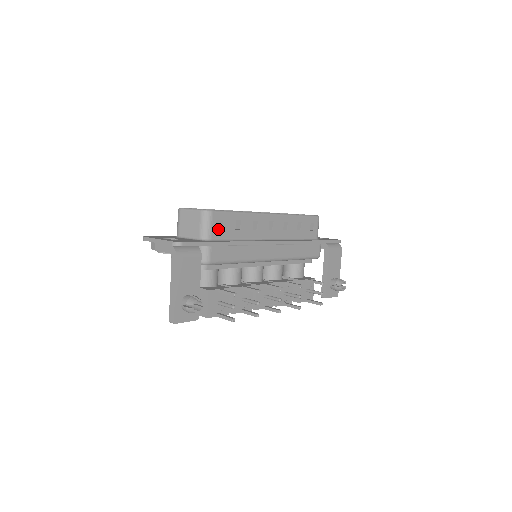
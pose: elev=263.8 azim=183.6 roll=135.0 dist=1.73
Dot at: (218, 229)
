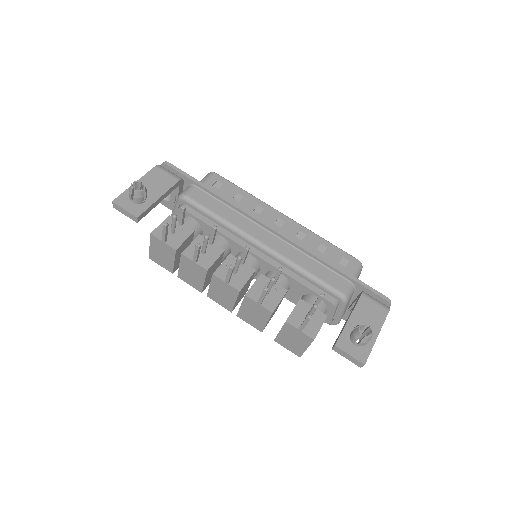
Dot at: (214, 186)
